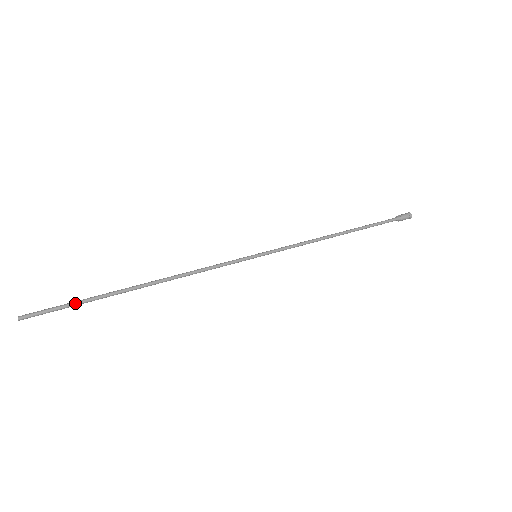
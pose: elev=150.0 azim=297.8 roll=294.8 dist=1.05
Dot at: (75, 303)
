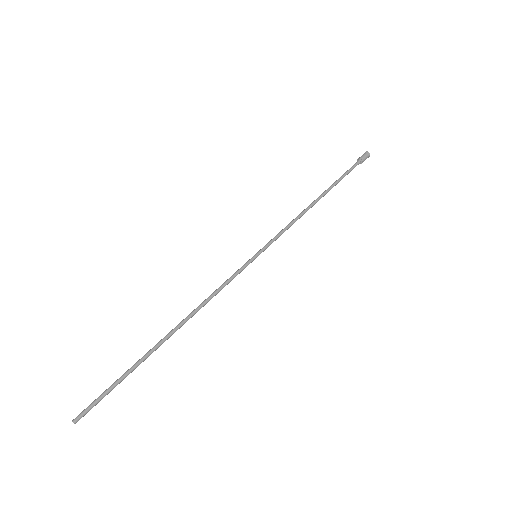
Dot at: (117, 380)
